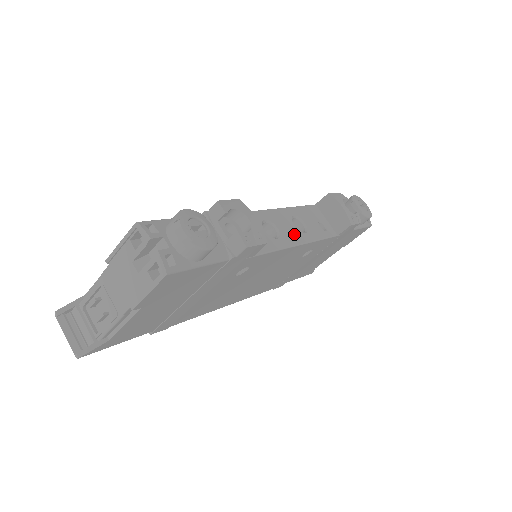
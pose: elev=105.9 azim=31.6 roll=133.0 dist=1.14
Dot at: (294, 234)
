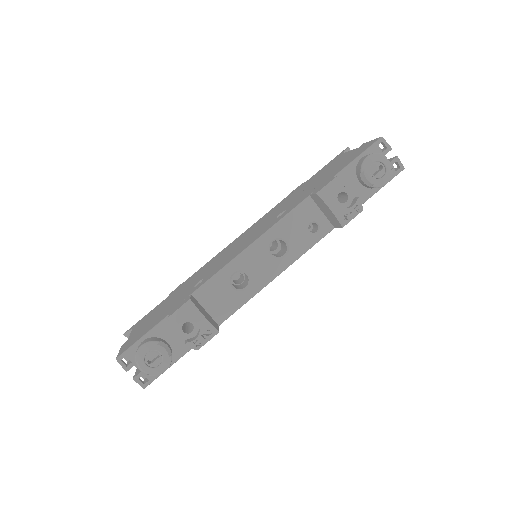
Dot at: (269, 269)
